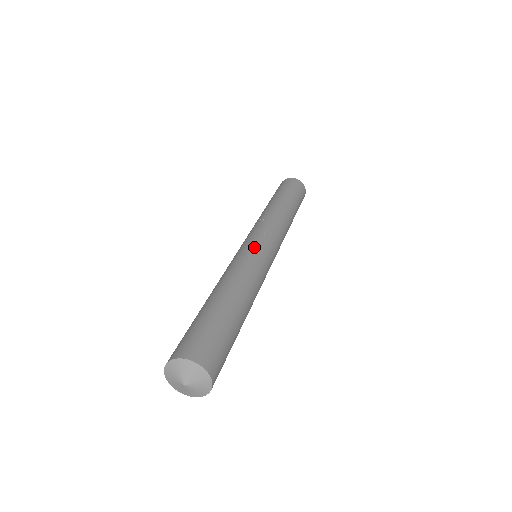
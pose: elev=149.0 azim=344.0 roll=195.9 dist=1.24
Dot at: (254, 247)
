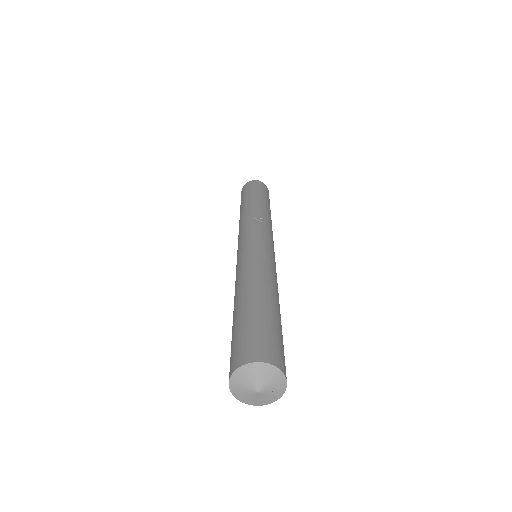
Dot at: (266, 248)
